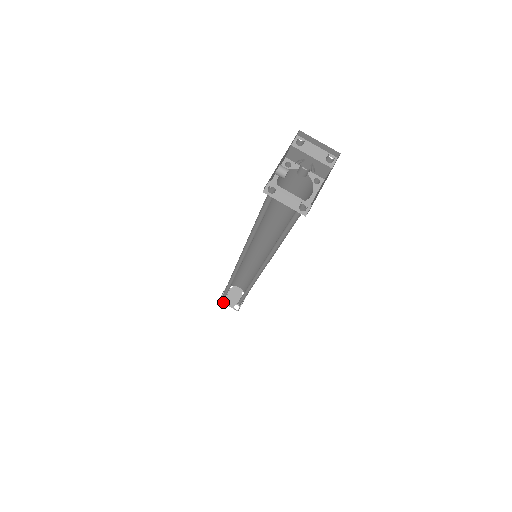
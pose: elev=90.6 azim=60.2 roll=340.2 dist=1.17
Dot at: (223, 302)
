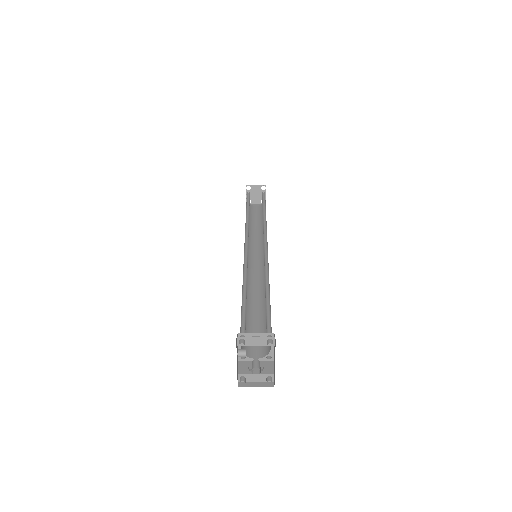
Dot at: (250, 203)
